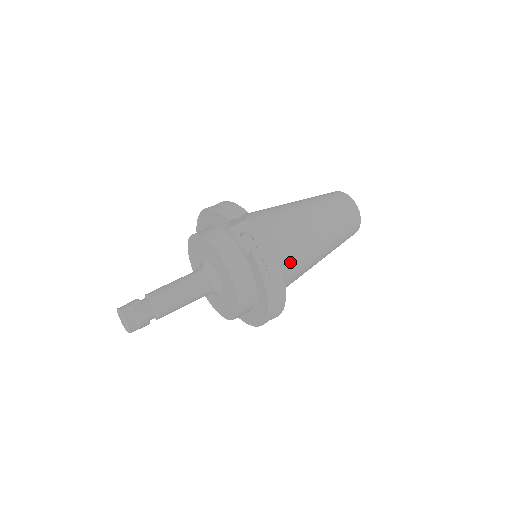
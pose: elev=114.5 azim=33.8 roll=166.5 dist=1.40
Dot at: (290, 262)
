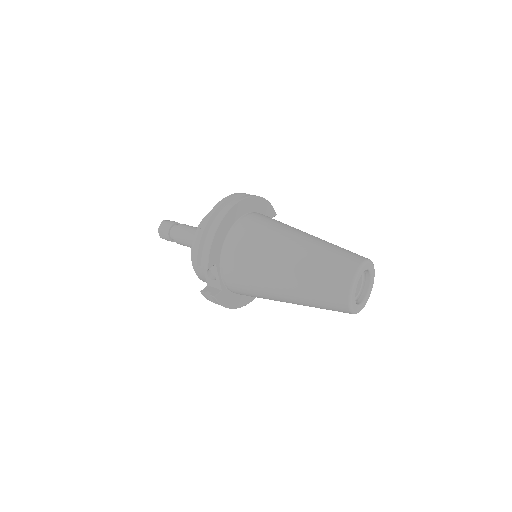
Dot at: occluded
